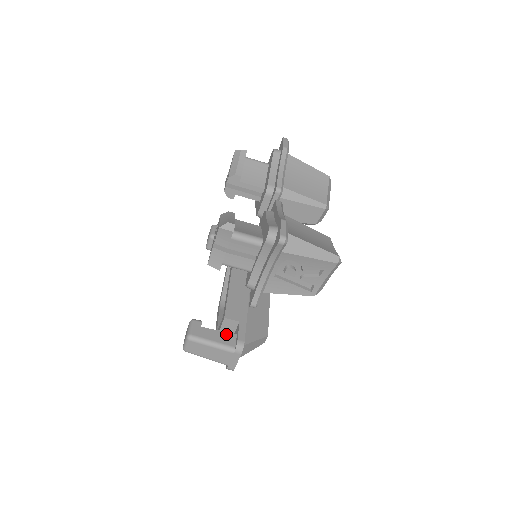
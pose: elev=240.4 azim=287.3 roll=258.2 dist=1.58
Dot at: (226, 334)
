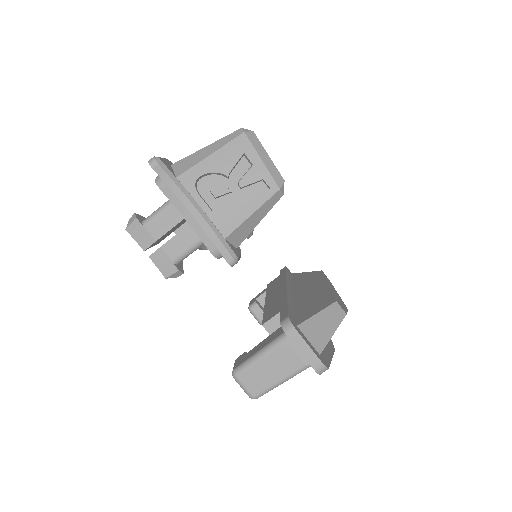
Dot at: (272, 334)
